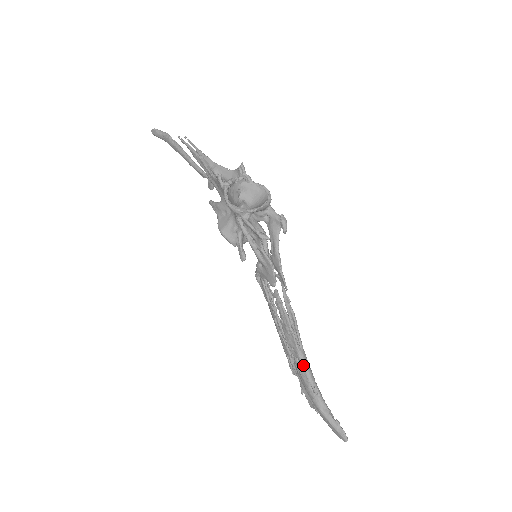
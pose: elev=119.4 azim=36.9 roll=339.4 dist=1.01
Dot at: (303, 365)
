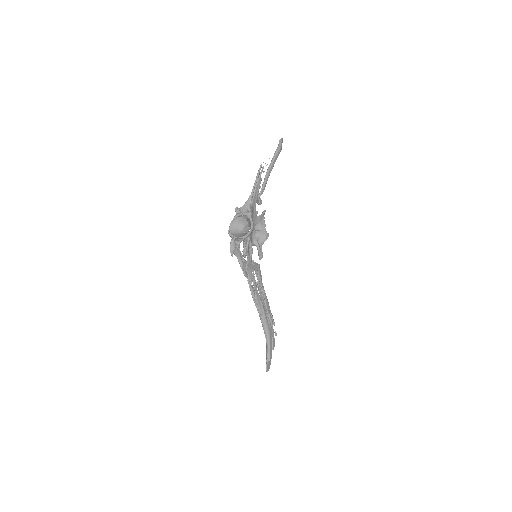
Dot at: occluded
